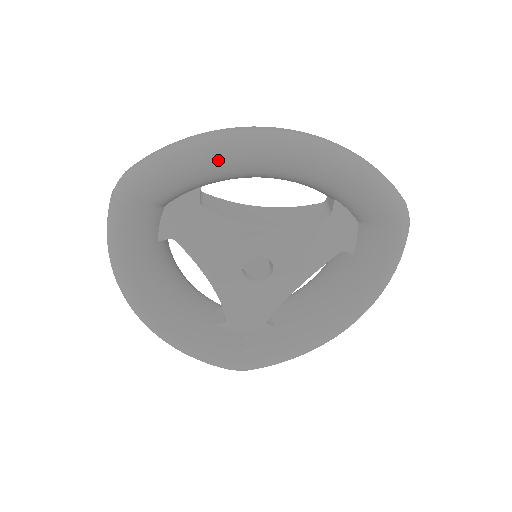
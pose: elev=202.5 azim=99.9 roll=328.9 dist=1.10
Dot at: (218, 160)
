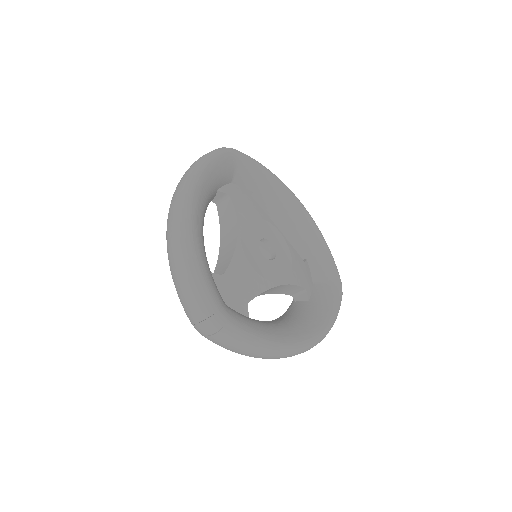
Dot at: (278, 181)
